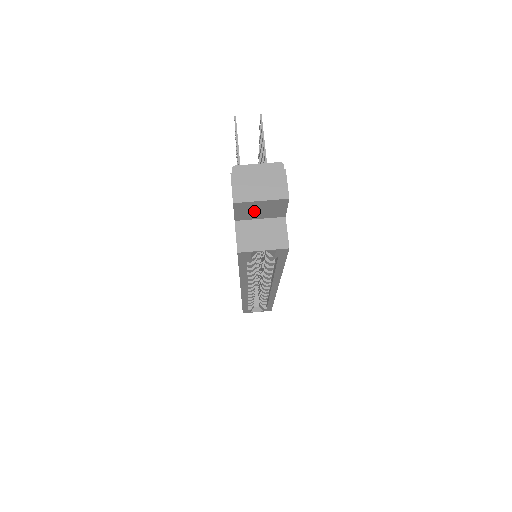
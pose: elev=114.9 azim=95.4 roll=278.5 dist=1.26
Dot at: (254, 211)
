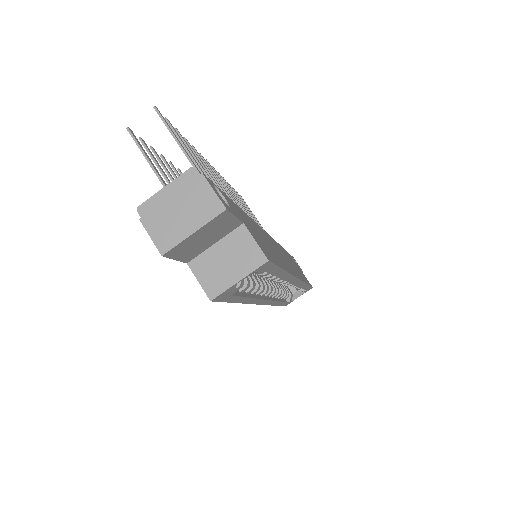
Dot at: (198, 244)
